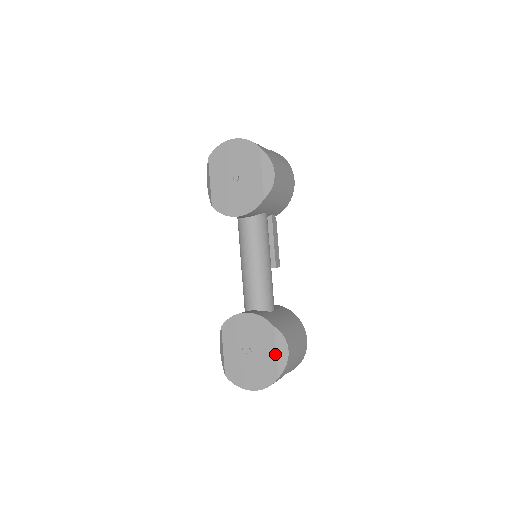
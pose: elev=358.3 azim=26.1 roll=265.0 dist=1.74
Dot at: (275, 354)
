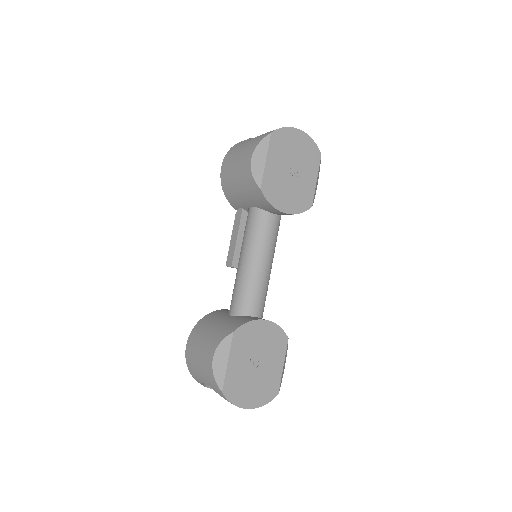
Dot at: (282, 368)
